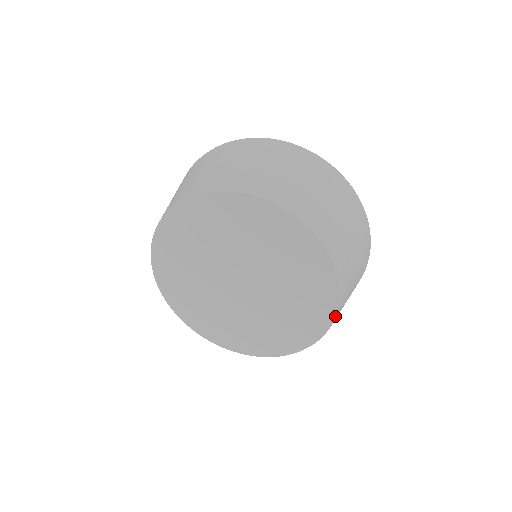
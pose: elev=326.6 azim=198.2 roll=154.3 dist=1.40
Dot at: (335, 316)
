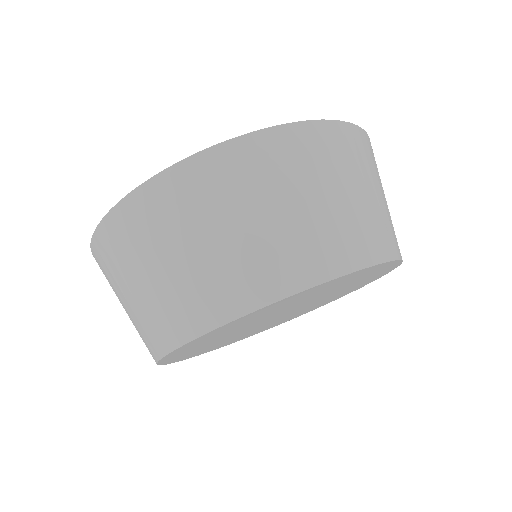
Dot at: occluded
